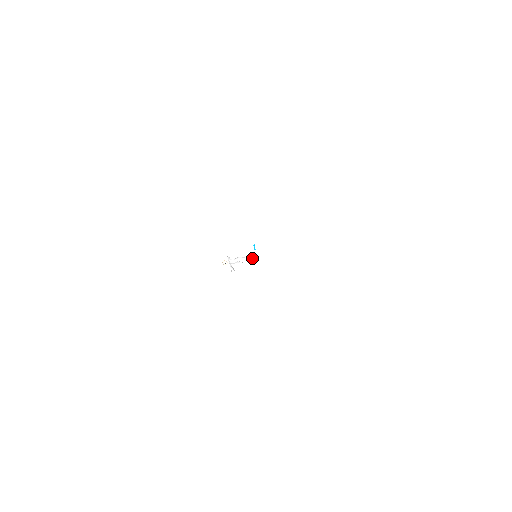
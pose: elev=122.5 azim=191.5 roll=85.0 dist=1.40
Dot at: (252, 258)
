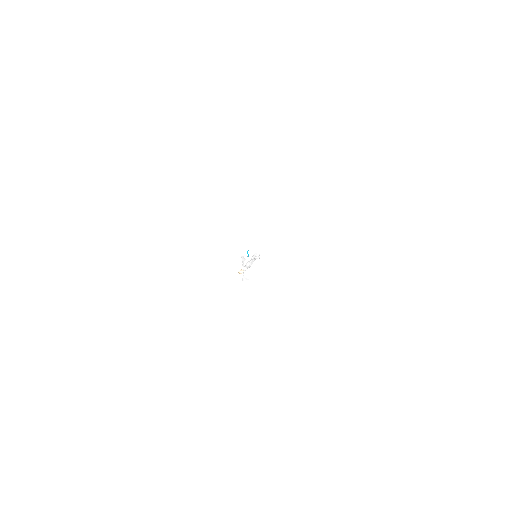
Dot at: (255, 259)
